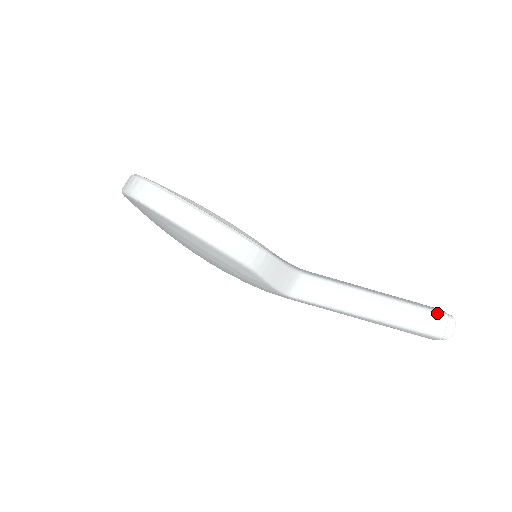
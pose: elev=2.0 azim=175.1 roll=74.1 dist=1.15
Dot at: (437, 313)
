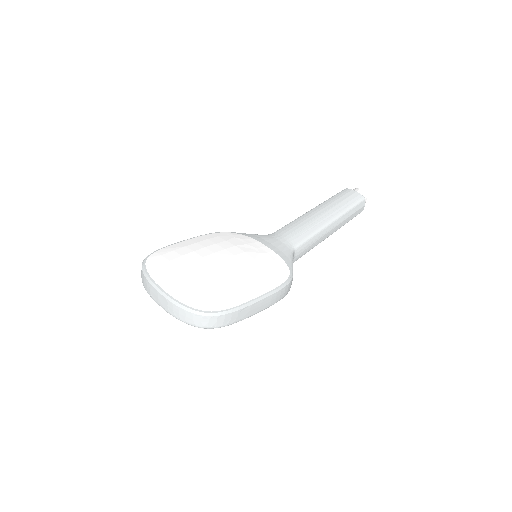
Dot at: (360, 202)
